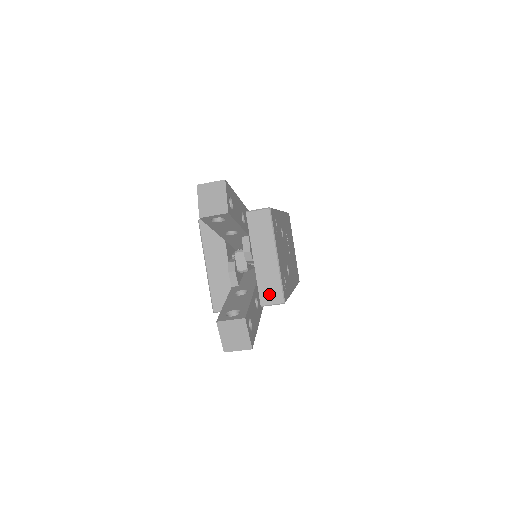
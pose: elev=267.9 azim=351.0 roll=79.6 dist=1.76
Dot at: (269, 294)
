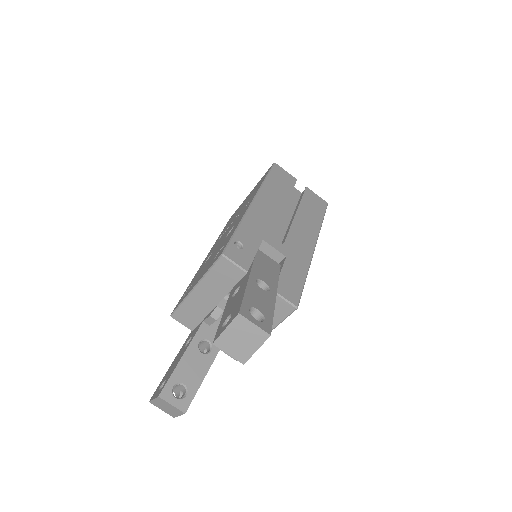
Dot at: occluded
